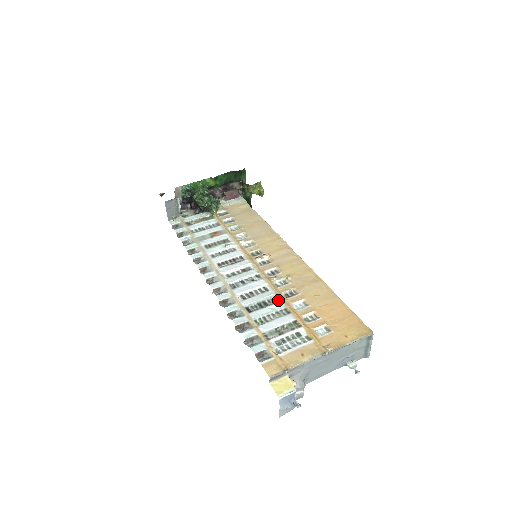
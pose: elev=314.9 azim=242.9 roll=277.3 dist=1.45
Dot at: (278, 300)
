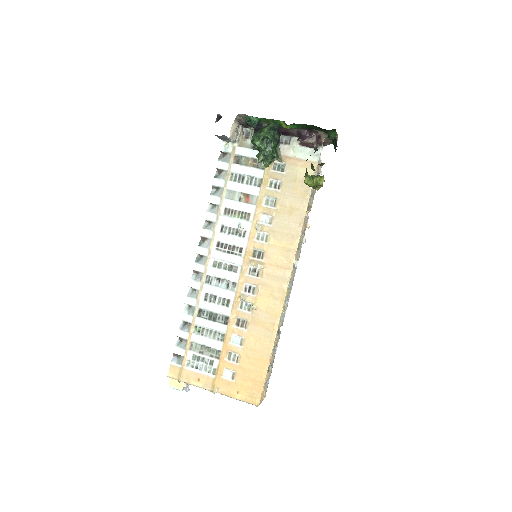
Dot at: (226, 322)
